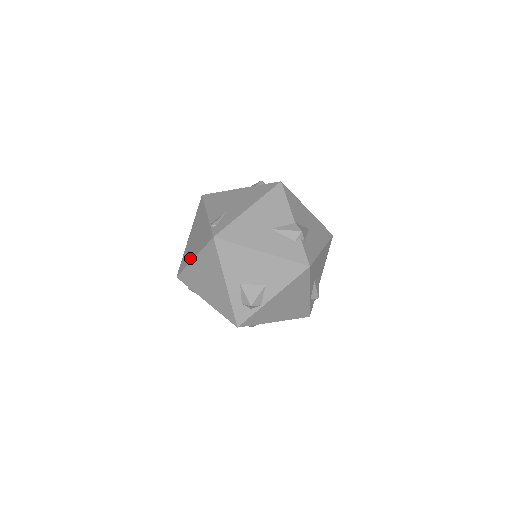
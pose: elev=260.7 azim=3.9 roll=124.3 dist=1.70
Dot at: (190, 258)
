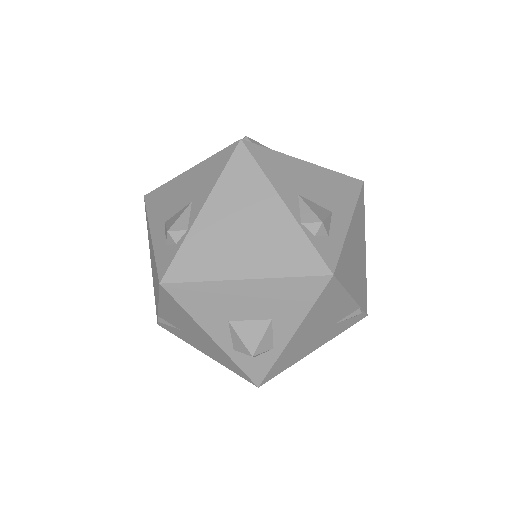
Dot at: occluded
